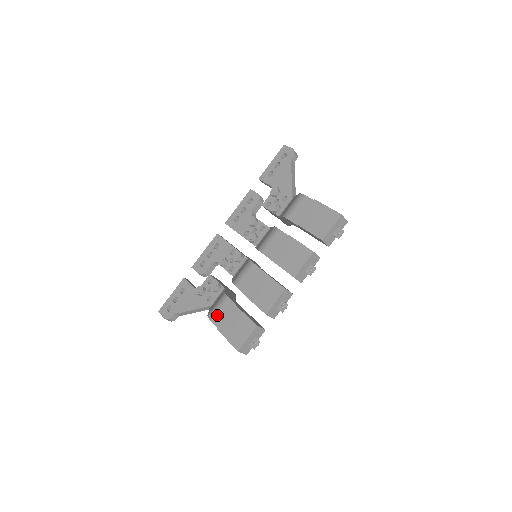
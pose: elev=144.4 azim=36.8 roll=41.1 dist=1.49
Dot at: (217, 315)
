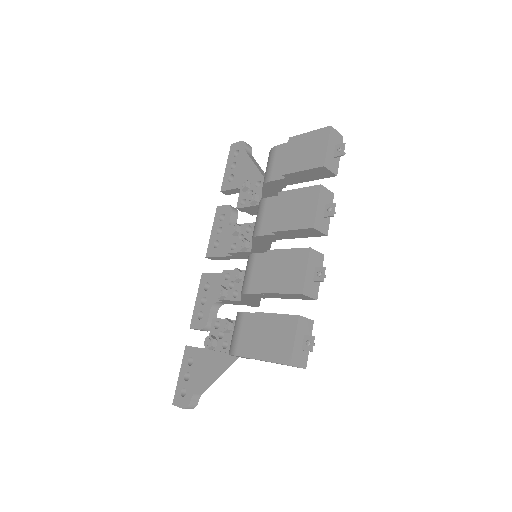
Dot at: (240, 343)
